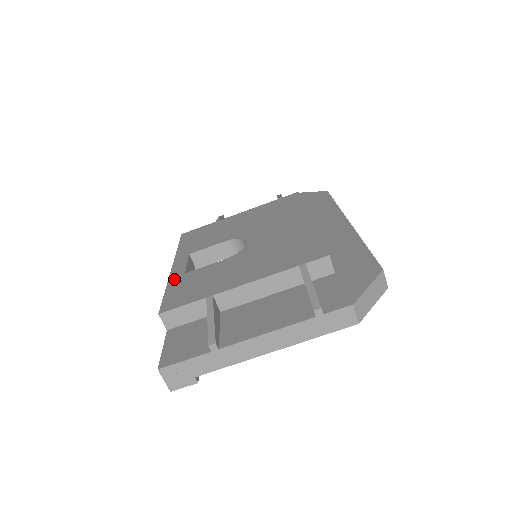
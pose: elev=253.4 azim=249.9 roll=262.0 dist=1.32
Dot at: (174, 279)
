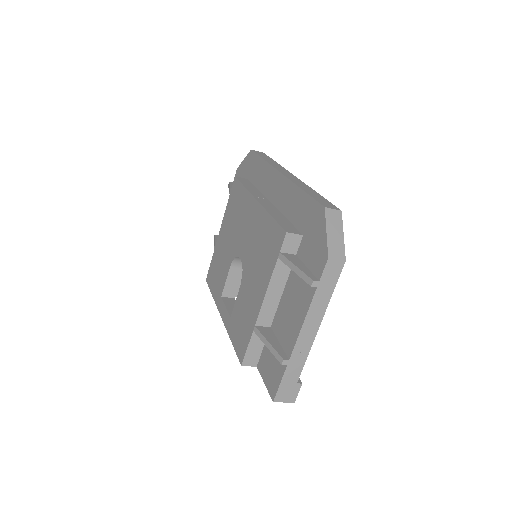
Dot at: (229, 328)
